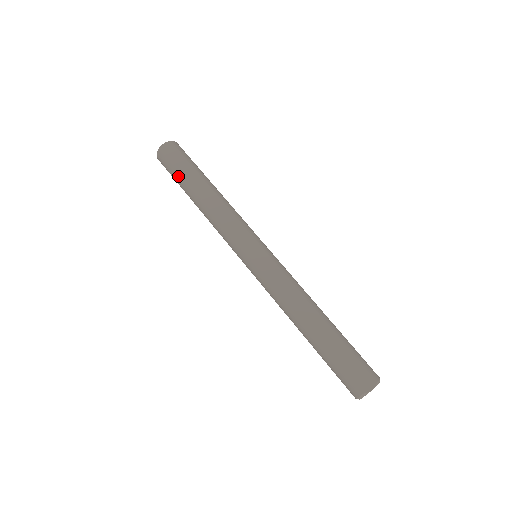
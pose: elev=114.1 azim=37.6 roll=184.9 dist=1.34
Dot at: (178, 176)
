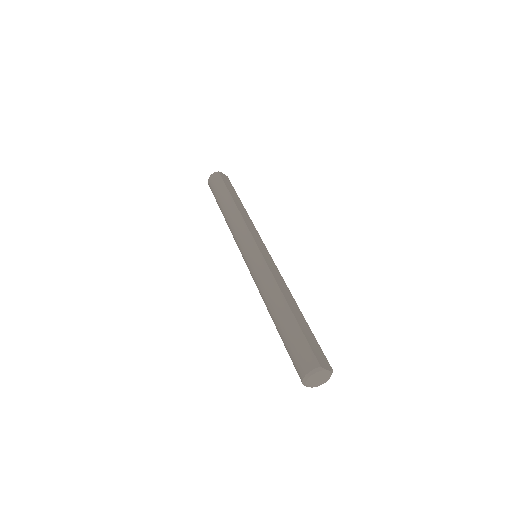
Dot at: (224, 188)
